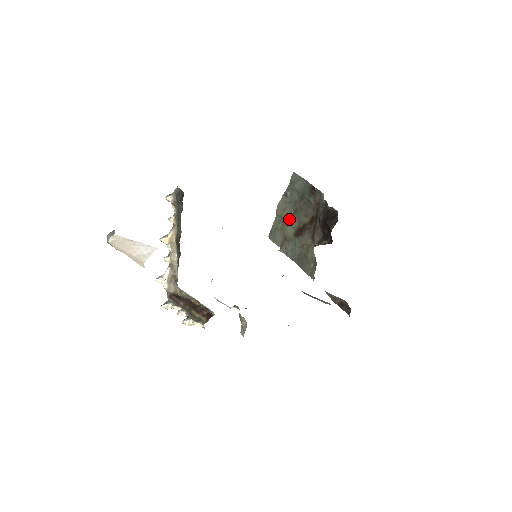
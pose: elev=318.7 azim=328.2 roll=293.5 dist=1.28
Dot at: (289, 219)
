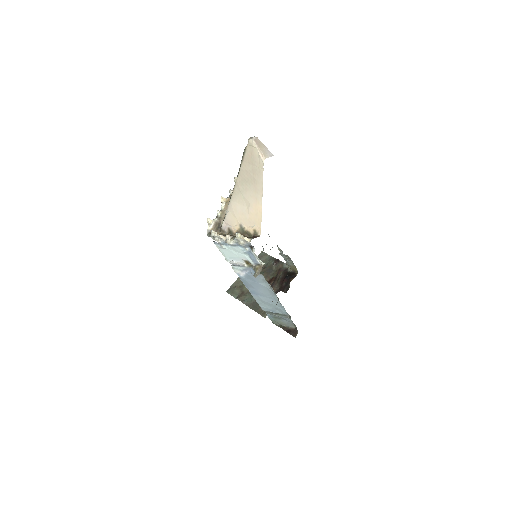
Dot at: occluded
